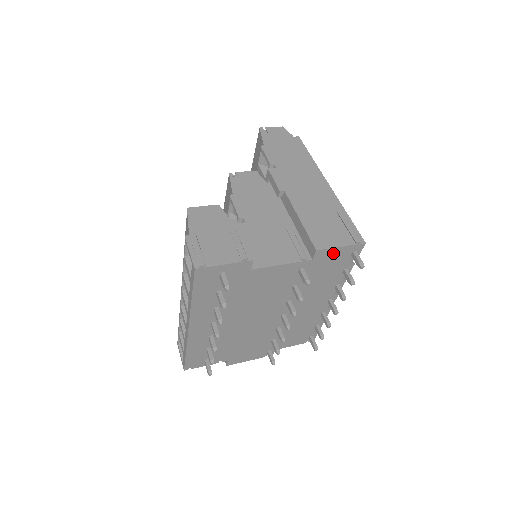
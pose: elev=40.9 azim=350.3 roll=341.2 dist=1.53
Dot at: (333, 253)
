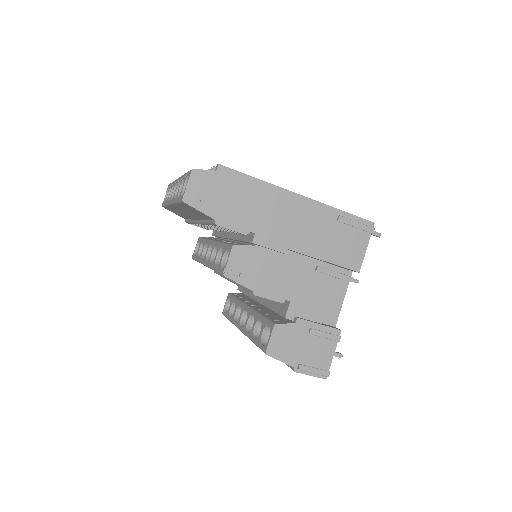
Dot at: occluded
